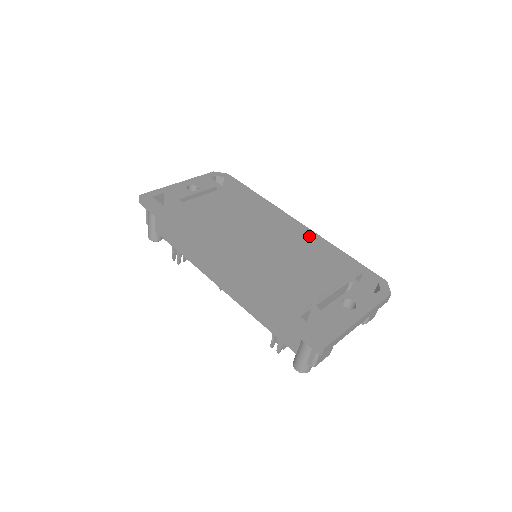
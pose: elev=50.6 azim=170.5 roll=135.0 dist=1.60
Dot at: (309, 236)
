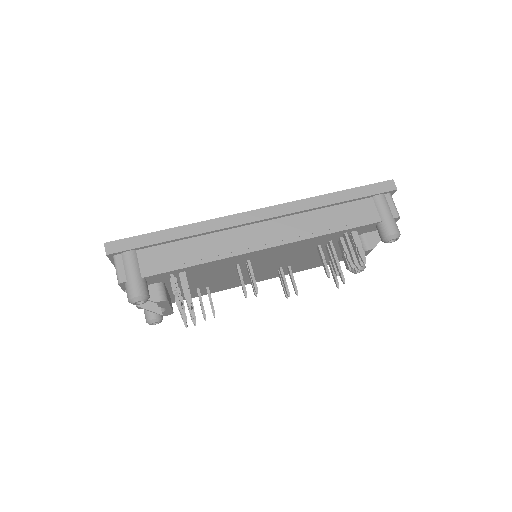
Dot at: occluded
